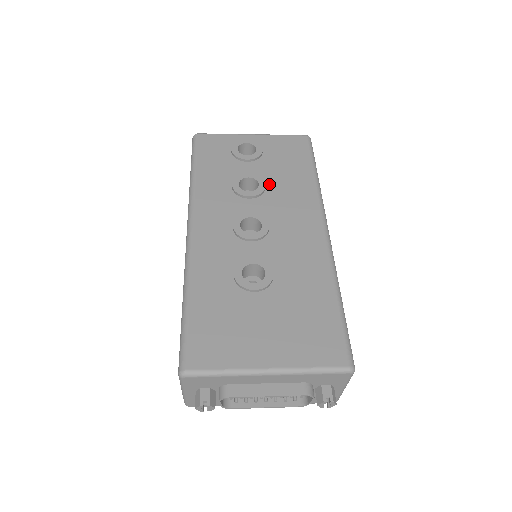
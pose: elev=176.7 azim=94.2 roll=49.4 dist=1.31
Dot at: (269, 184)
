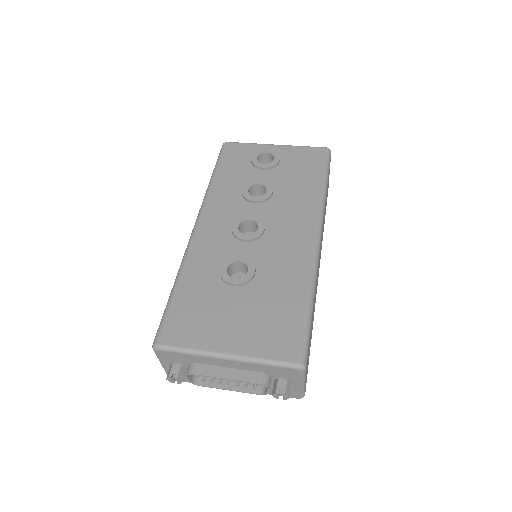
Dot at: (277, 191)
